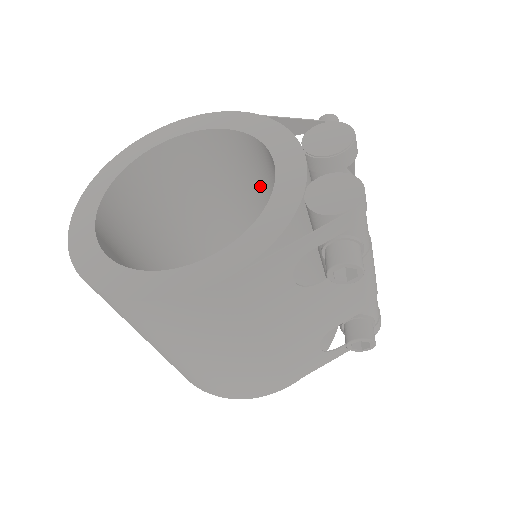
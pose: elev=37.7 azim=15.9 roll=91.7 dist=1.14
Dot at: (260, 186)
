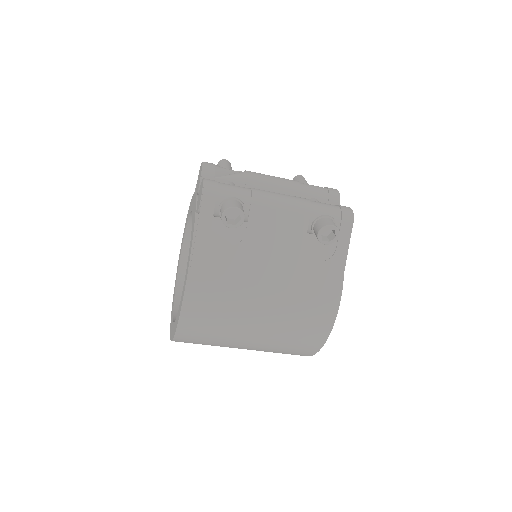
Dot at: occluded
